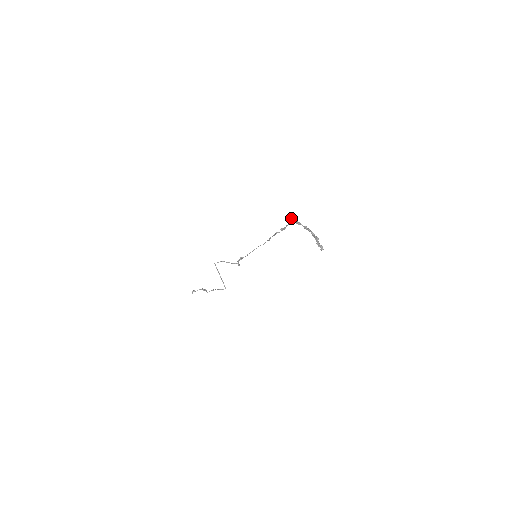
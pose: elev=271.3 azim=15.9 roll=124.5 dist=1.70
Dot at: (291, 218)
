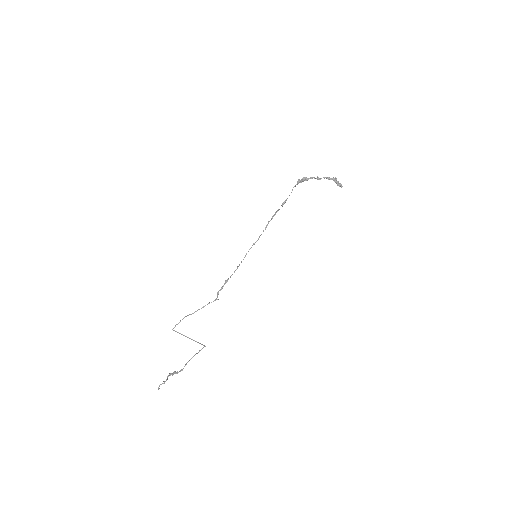
Dot at: occluded
